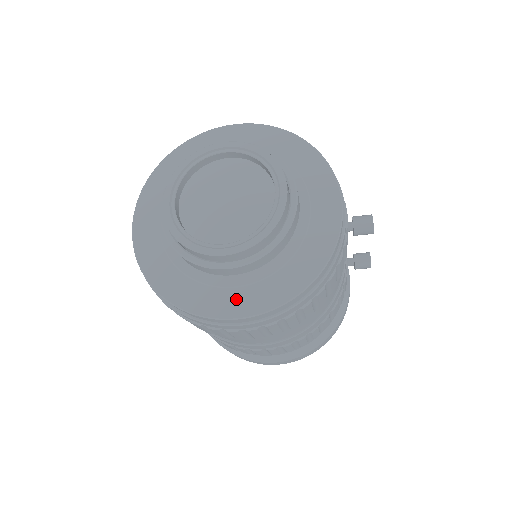
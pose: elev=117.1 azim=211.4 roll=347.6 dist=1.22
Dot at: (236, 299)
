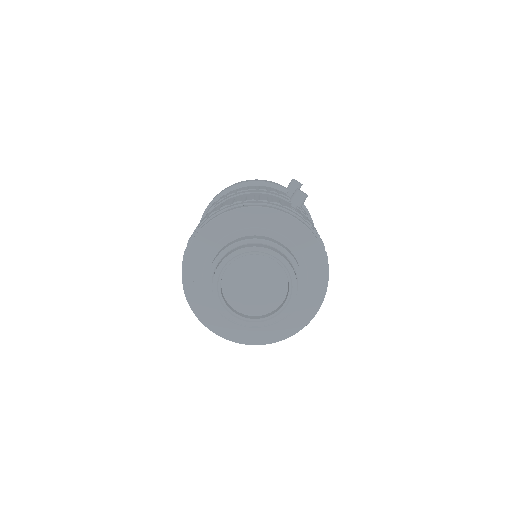
Dot at: (306, 307)
